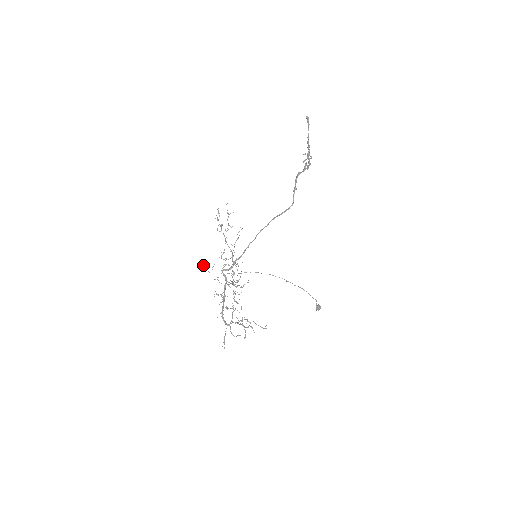
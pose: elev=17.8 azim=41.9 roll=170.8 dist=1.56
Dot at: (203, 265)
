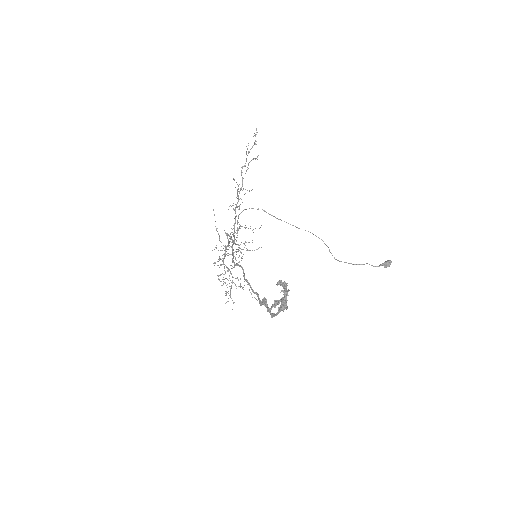
Dot at: occluded
